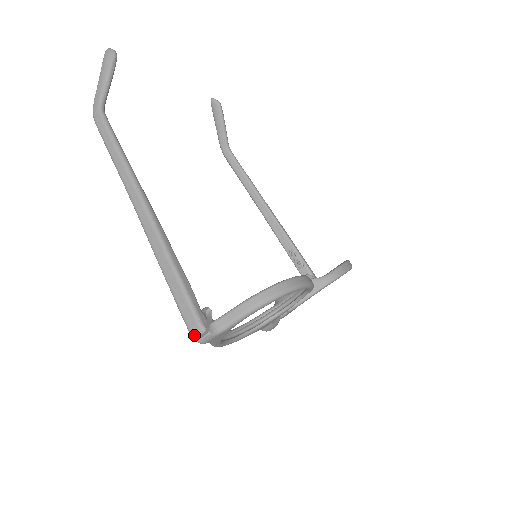
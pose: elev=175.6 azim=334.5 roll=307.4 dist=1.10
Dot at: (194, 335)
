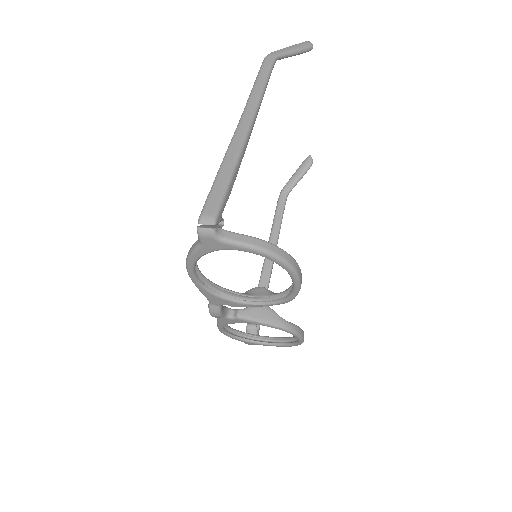
Dot at: (202, 220)
